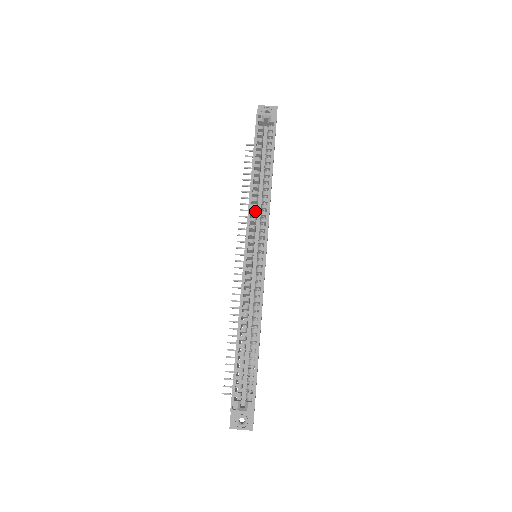
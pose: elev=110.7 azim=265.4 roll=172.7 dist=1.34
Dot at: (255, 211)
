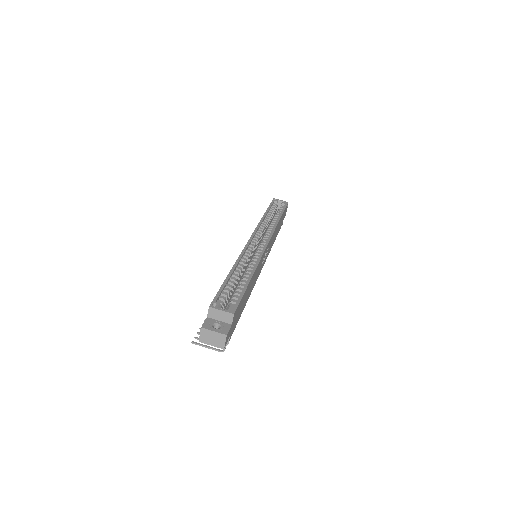
Dot at: (263, 228)
